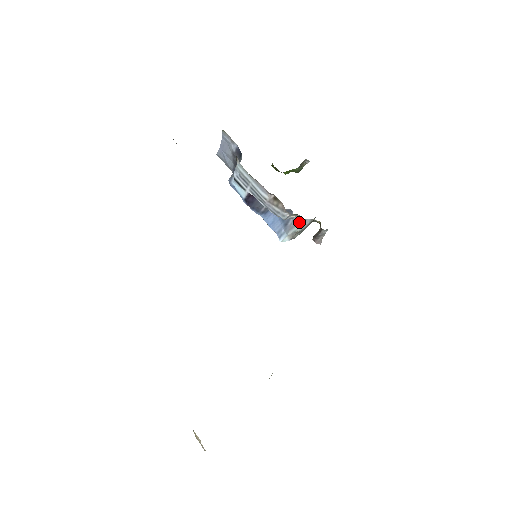
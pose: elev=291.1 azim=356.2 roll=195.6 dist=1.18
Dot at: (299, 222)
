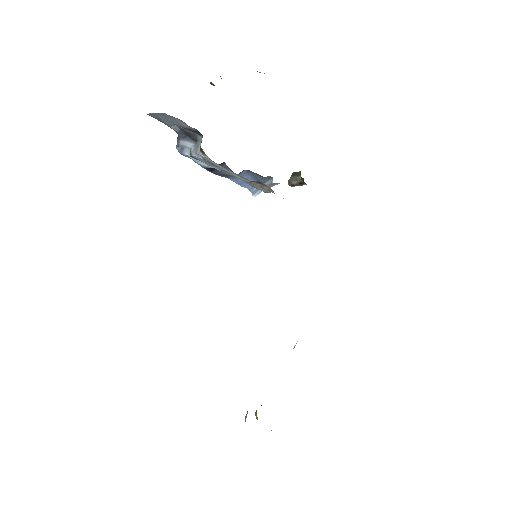
Dot at: occluded
